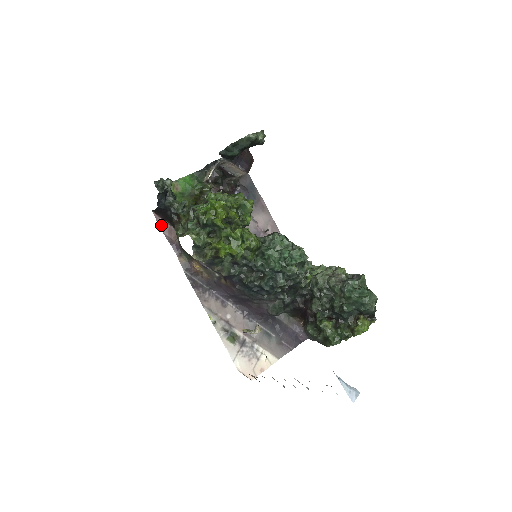
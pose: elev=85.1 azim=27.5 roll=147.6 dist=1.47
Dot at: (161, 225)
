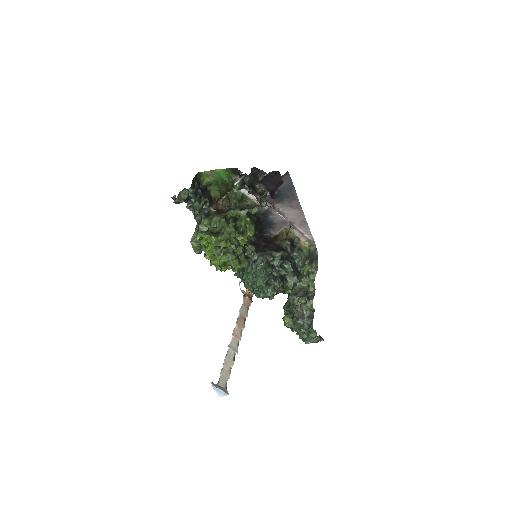
Dot at: occluded
